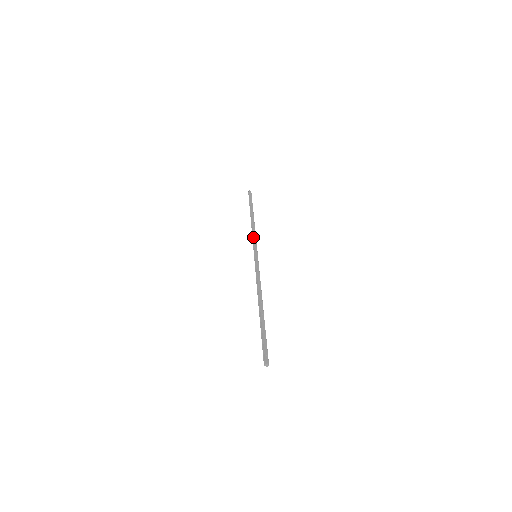
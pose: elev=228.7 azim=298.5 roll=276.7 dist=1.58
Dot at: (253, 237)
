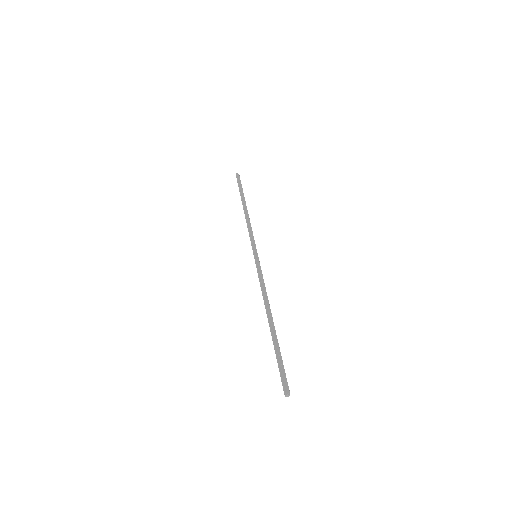
Dot at: (250, 232)
